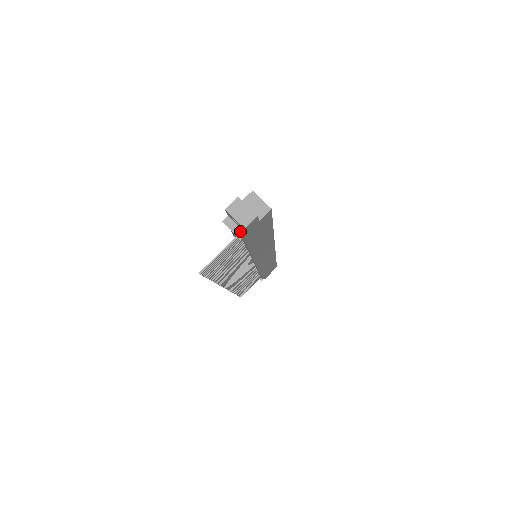
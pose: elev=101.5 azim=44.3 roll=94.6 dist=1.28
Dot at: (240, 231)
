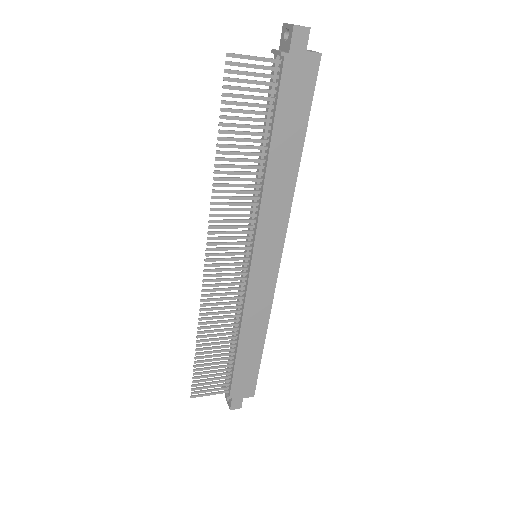
Dot at: (284, 52)
